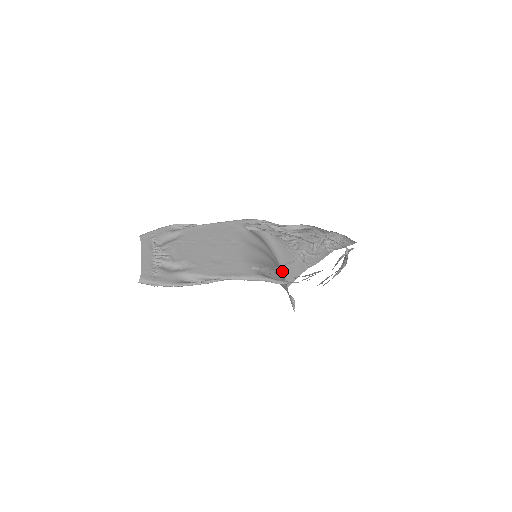
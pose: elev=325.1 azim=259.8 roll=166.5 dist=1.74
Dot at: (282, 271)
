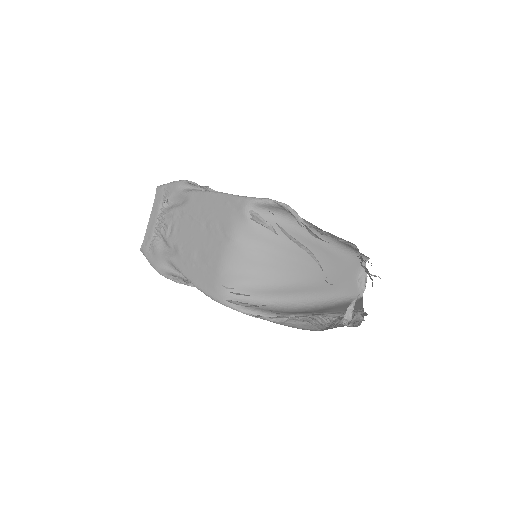
Dot at: (345, 248)
